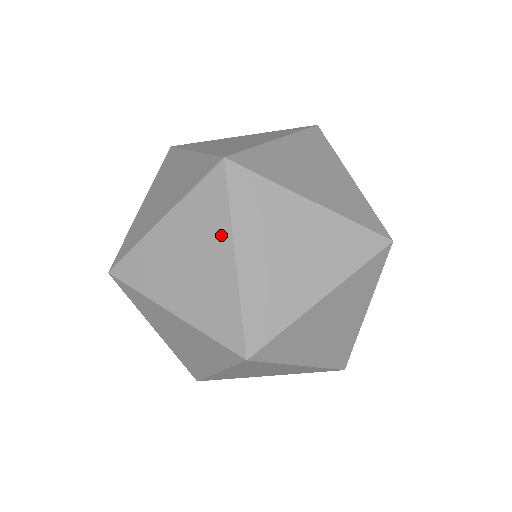
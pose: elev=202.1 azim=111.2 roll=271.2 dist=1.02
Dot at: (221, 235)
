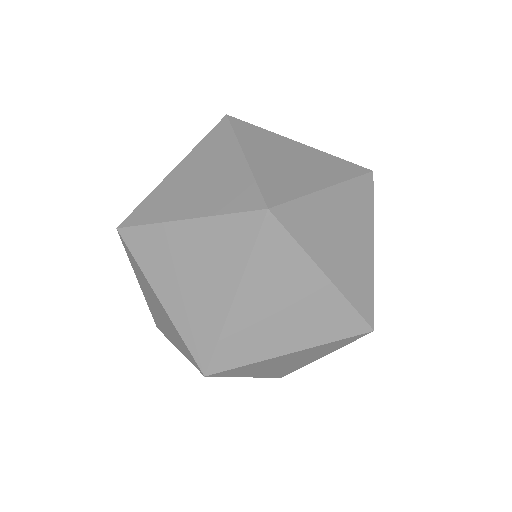
Dot at: (148, 285)
